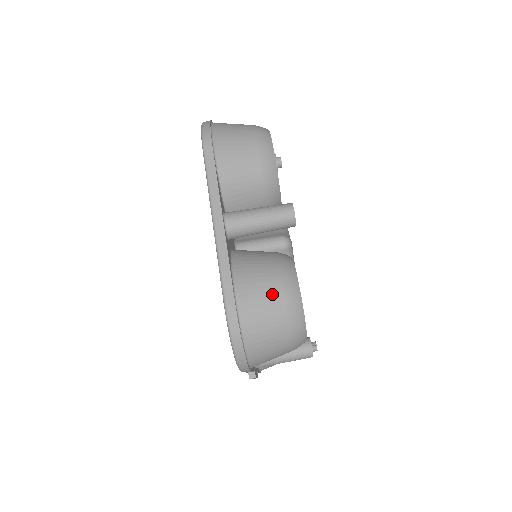
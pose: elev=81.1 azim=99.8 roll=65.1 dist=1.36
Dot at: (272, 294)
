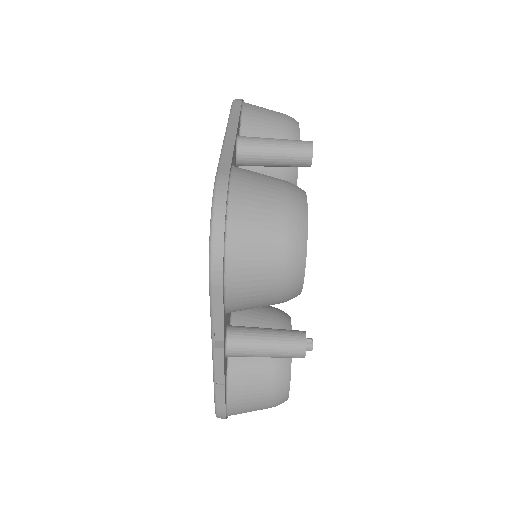
Dot at: (274, 186)
